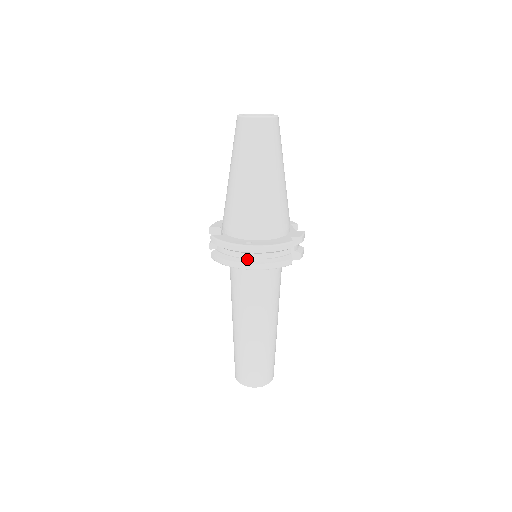
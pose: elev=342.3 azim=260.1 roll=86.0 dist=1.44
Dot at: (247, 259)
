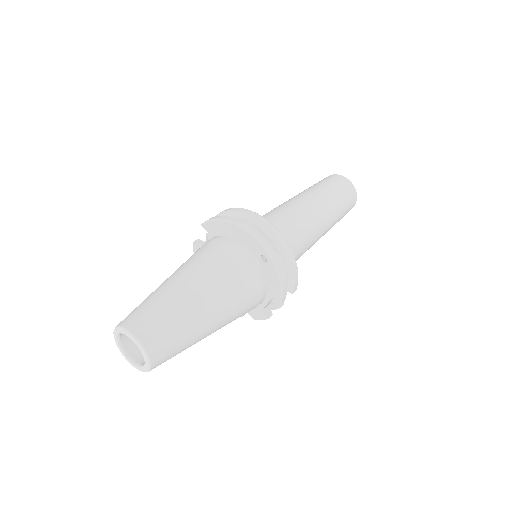
Dot at: occluded
